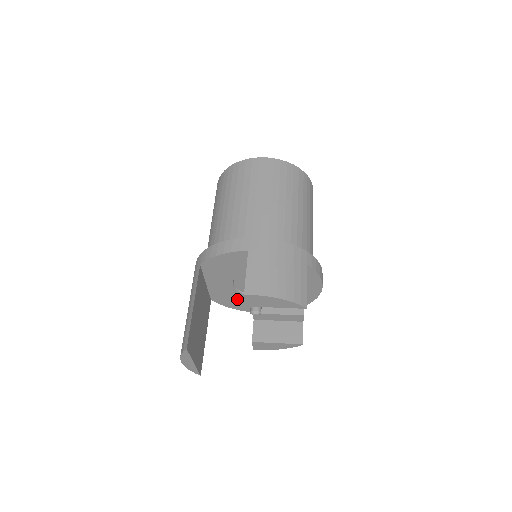
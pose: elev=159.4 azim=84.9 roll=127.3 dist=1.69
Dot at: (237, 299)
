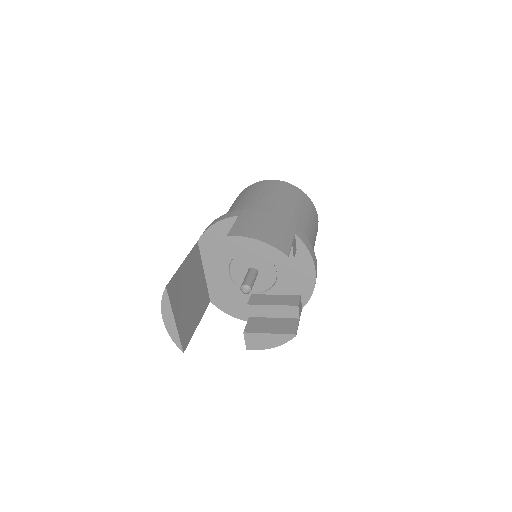
Dot at: (235, 299)
